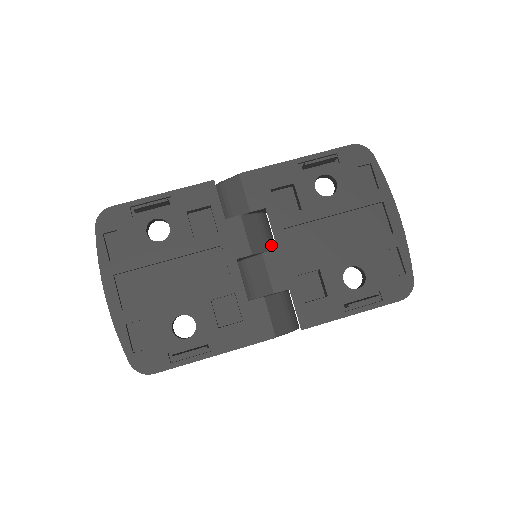
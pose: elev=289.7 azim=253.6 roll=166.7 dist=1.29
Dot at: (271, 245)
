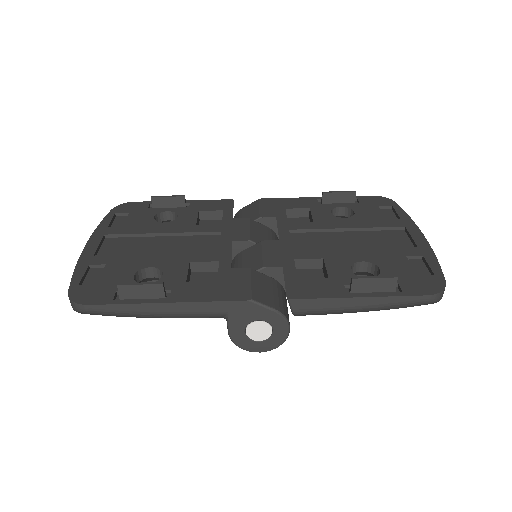
Dot at: occluded
